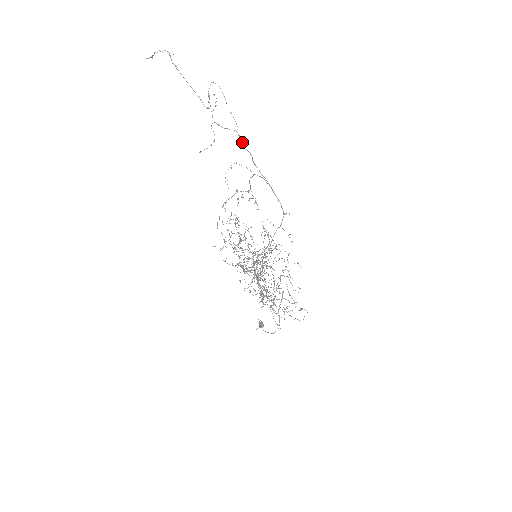
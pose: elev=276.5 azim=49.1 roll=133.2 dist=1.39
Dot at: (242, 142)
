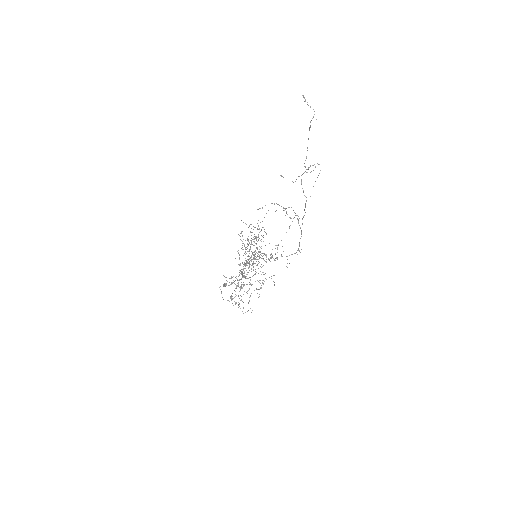
Dot at: (305, 205)
